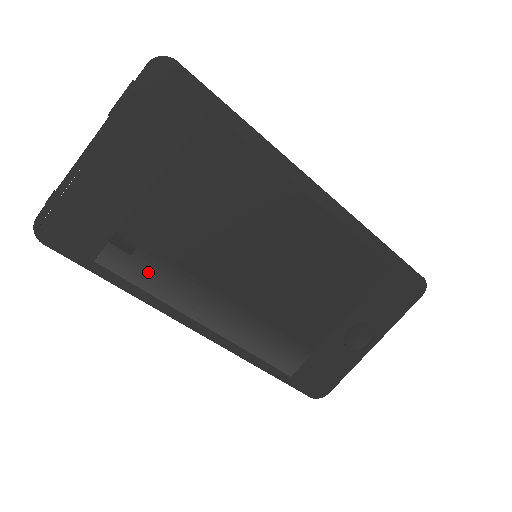
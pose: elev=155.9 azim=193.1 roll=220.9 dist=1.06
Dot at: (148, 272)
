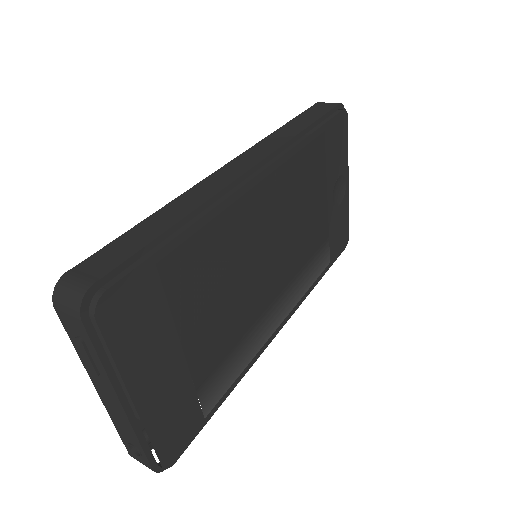
Dot at: (231, 369)
